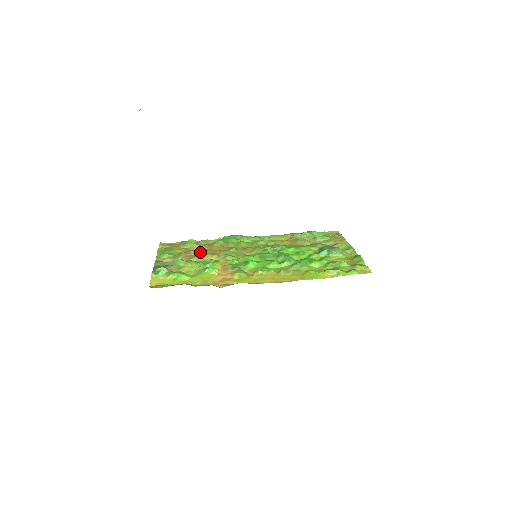
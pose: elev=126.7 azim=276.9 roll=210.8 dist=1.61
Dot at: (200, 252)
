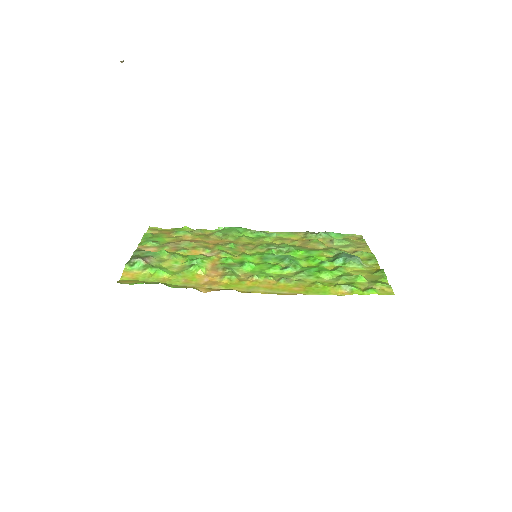
Dot at: (191, 244)
